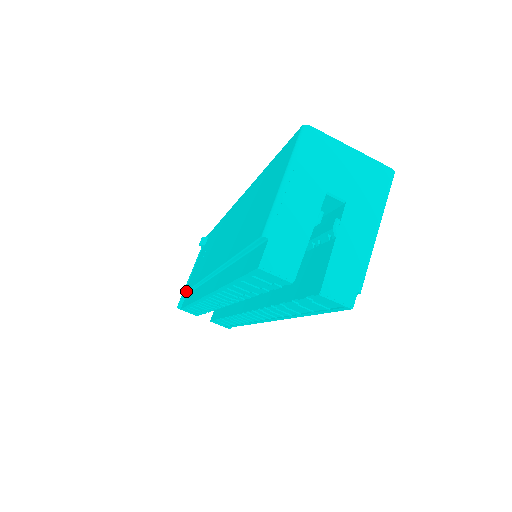
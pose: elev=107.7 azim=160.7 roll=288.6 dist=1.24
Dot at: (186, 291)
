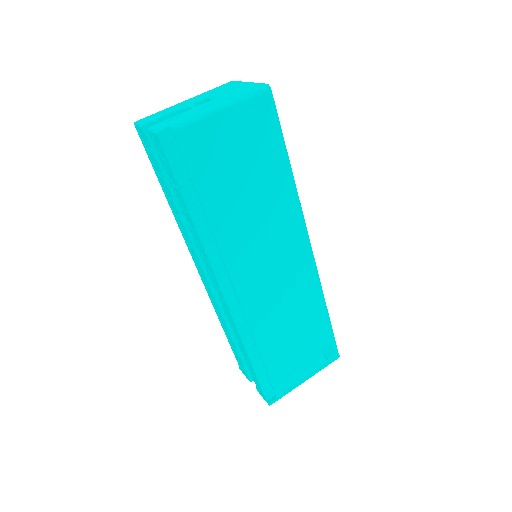
Dot at: occluded
